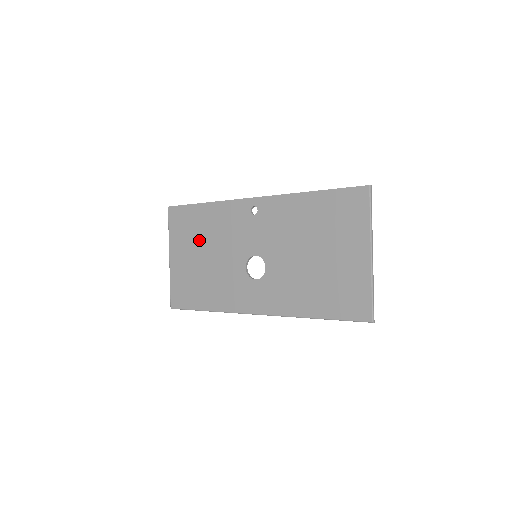
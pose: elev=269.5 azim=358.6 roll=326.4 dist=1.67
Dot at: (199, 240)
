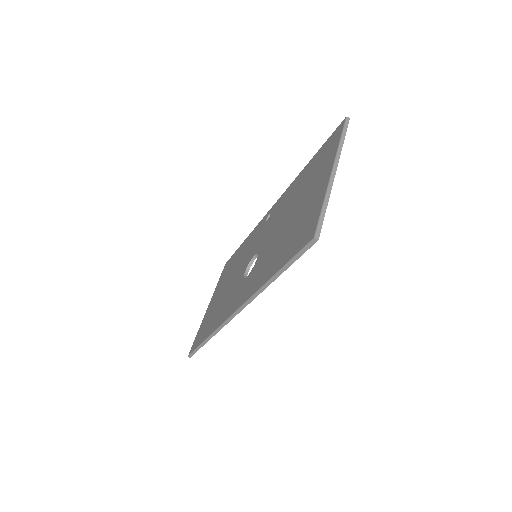
Dot at: (229, 274)
